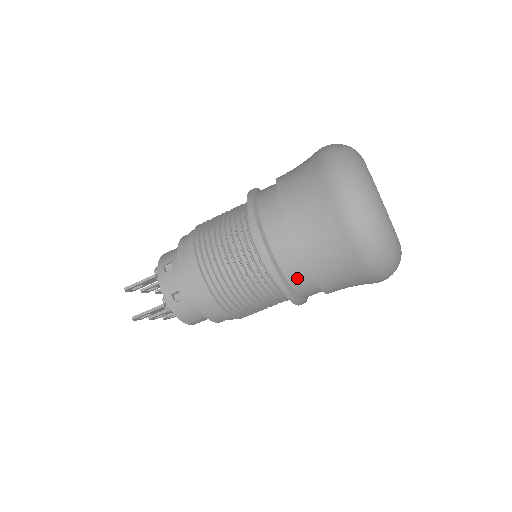
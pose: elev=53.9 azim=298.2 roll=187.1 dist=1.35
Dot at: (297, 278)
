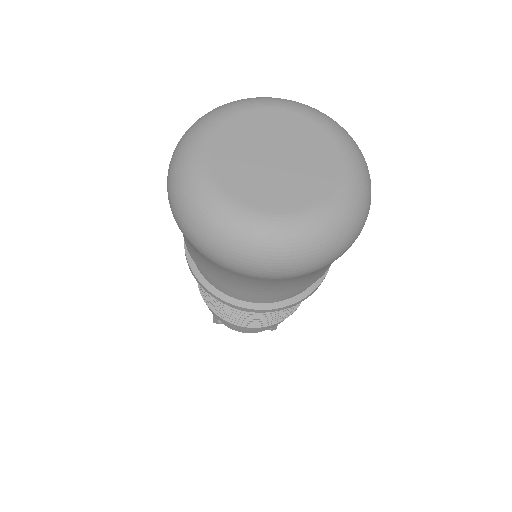
Dot at: occluded
